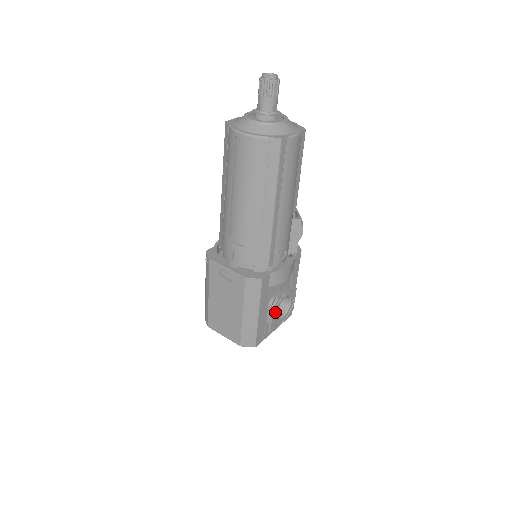
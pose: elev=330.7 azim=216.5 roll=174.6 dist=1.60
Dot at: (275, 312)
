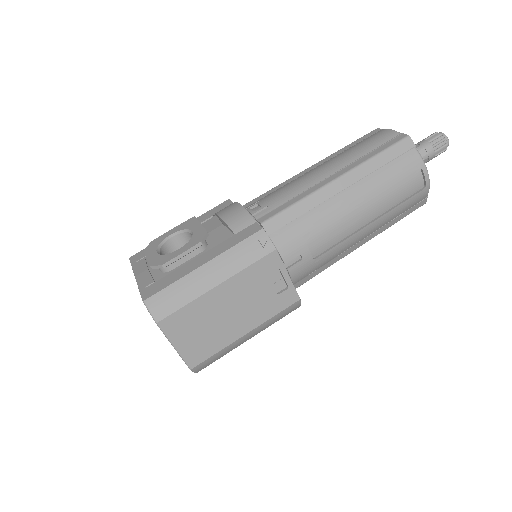
Dot at: occluded
